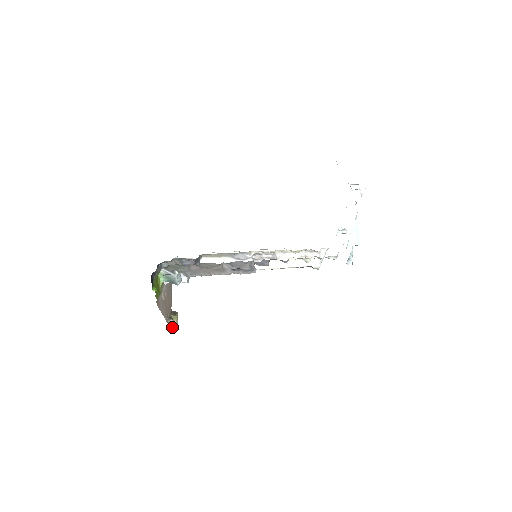
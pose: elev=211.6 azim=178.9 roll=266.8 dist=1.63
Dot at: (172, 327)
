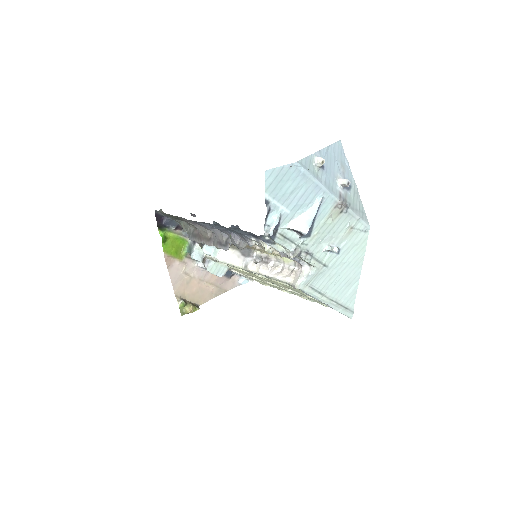
Dot at: (183, 312)
